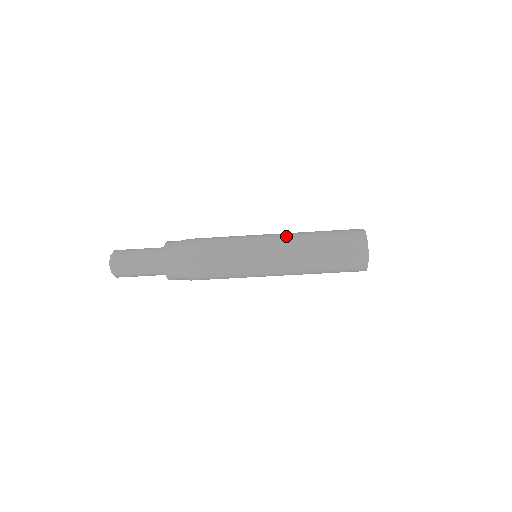
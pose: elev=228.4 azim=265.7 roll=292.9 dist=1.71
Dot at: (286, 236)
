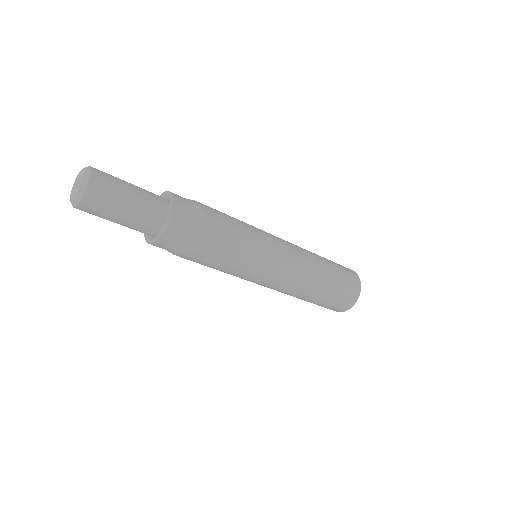
Dot at: (300, 271)
